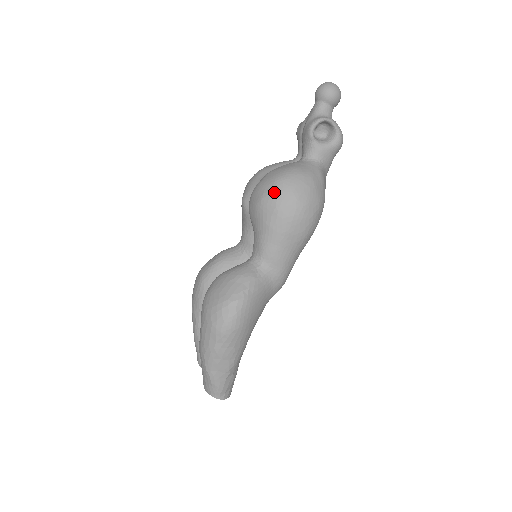
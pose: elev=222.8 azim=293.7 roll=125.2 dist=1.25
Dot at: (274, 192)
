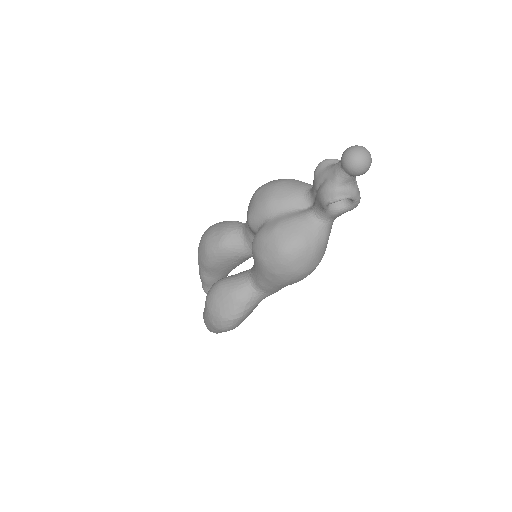
Dot at: (275, 262)
